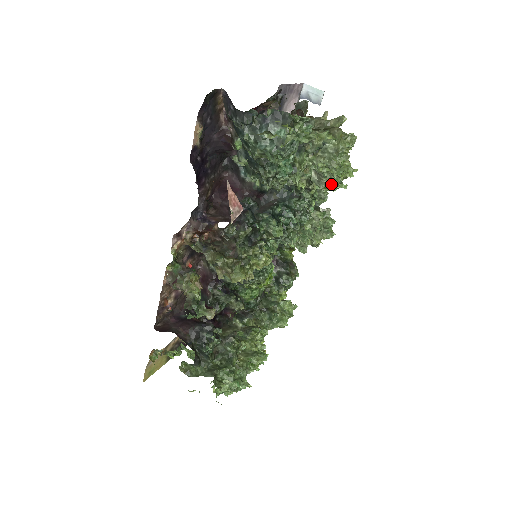
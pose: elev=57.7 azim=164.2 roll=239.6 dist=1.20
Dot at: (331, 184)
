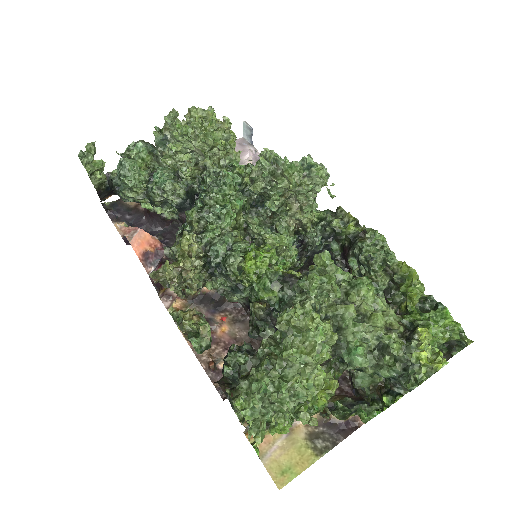
Dot at: (206, 144)
